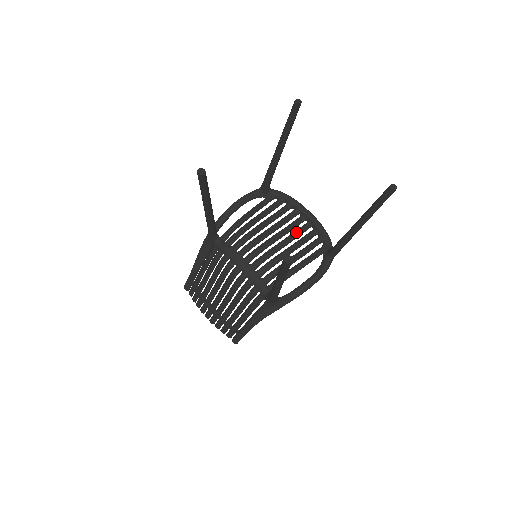
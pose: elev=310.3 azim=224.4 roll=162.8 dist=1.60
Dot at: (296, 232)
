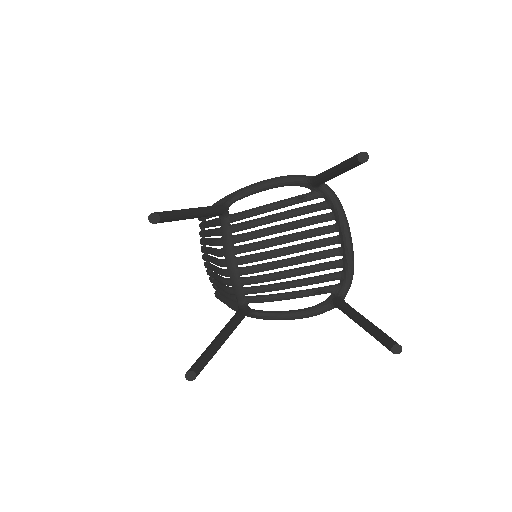
Dot at: (317, 254)
